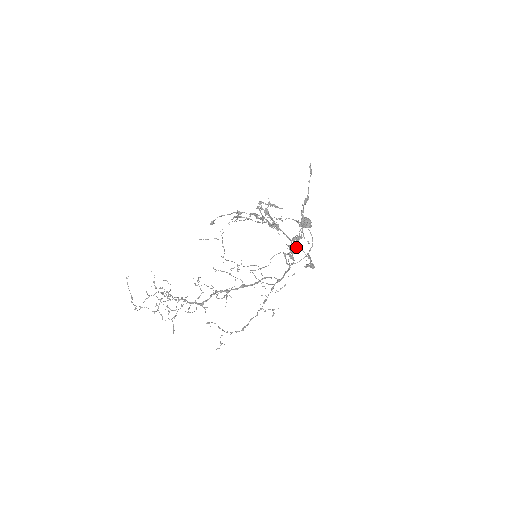
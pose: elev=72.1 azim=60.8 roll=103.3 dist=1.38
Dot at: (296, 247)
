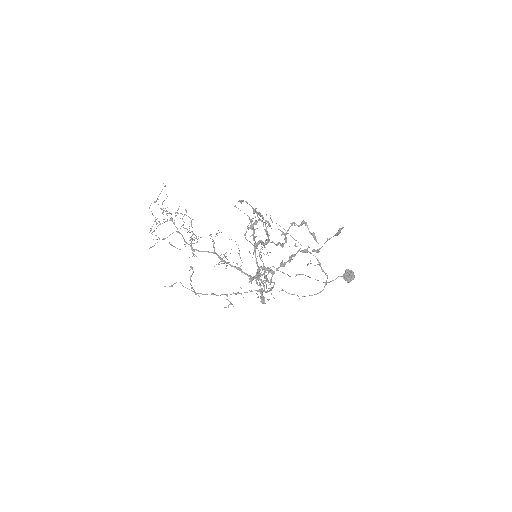
Dot at: (259, 275)
